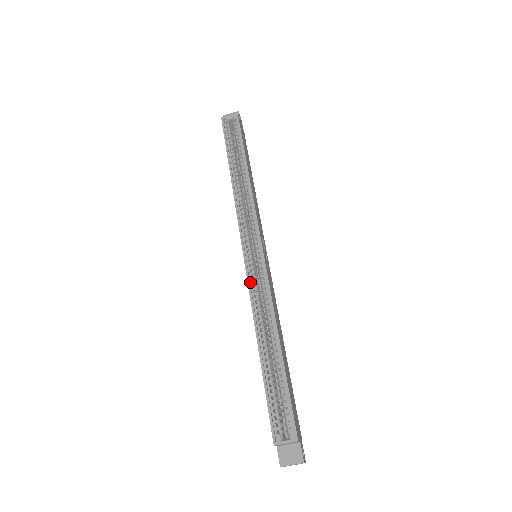
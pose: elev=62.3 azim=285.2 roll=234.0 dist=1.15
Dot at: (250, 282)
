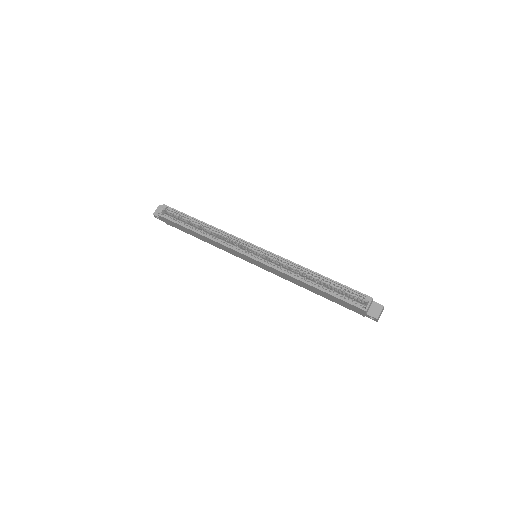
Dot at: (270, 266)
